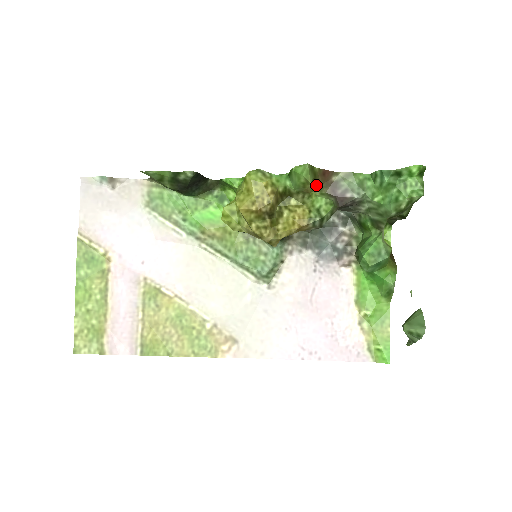
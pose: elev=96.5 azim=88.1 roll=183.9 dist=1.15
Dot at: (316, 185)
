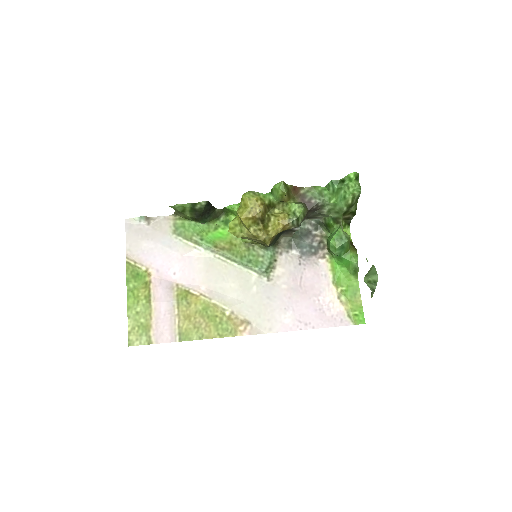
Dot at: (290, 196)
